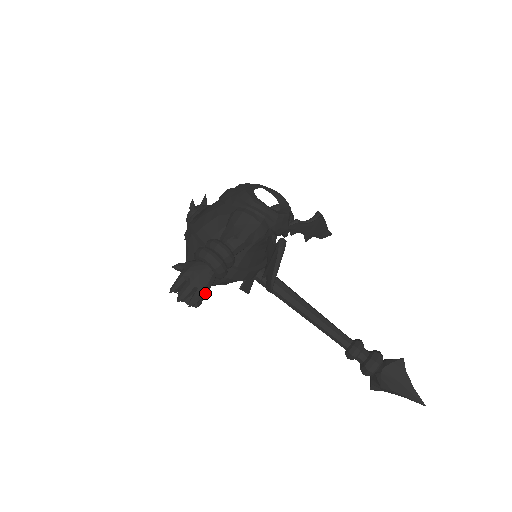
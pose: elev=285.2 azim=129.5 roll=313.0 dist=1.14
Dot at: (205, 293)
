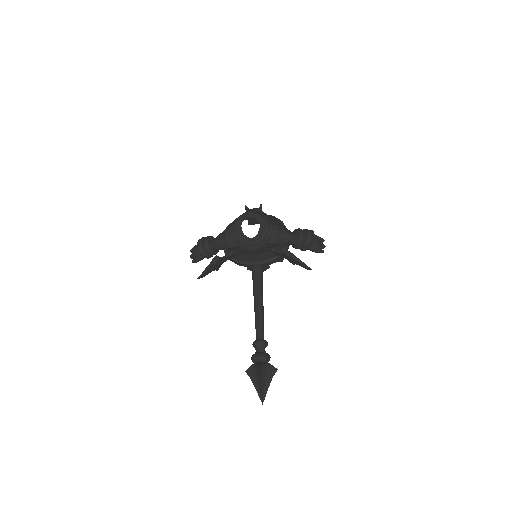
Dot at: (197, 261)
